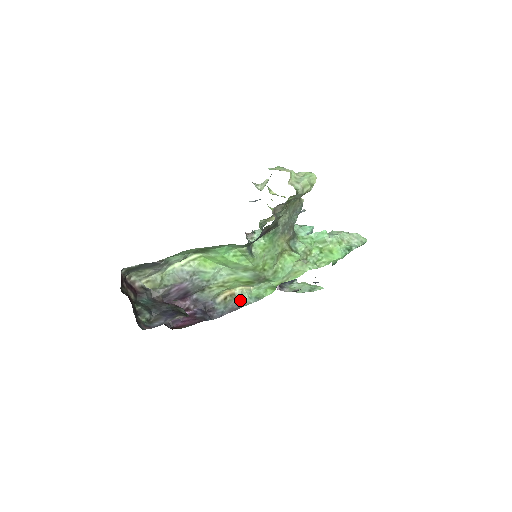
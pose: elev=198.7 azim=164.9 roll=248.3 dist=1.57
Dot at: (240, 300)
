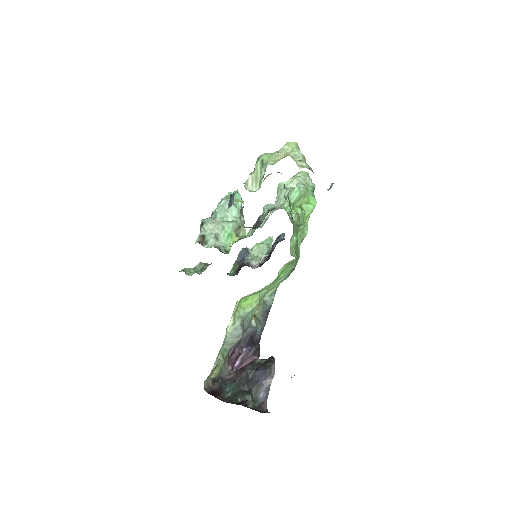
Dot at: (265, 305)
